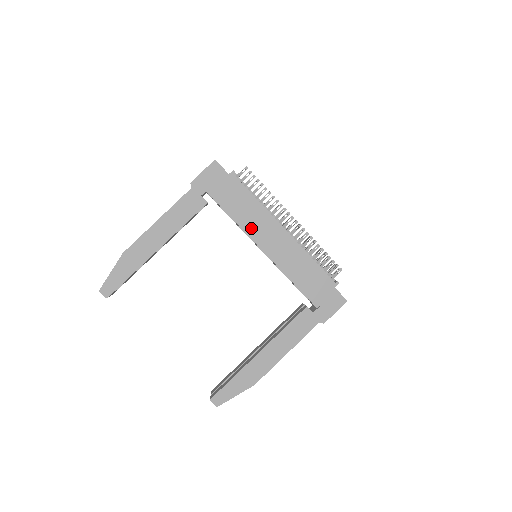
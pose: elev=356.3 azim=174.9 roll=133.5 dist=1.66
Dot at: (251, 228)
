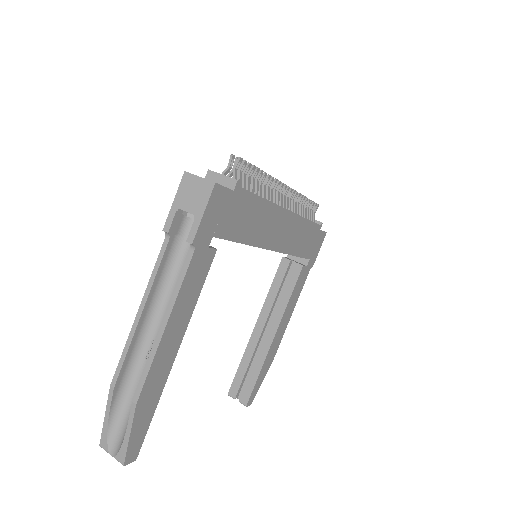
Dot at: (261, 237)
